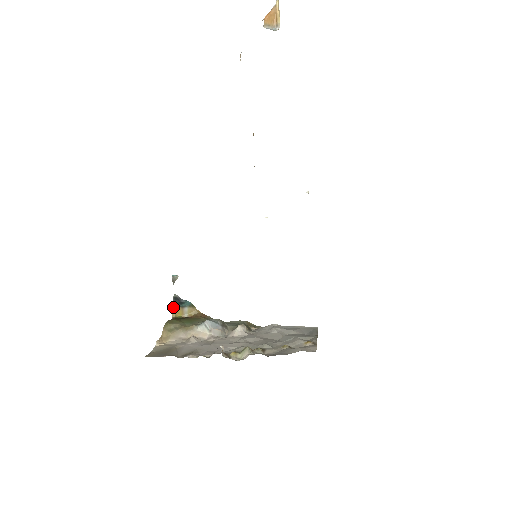
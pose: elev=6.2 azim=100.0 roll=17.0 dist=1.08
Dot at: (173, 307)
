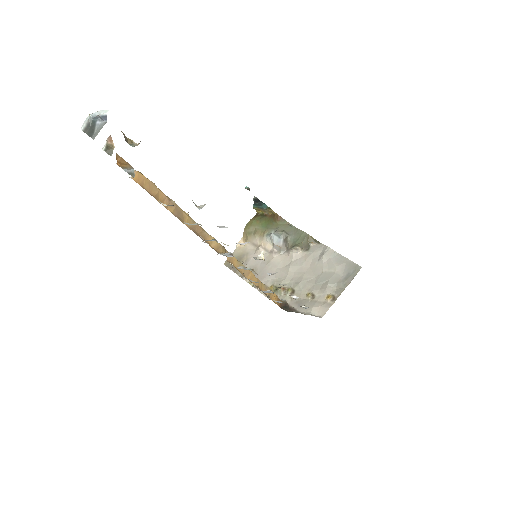
Dot at: (254, 208)
